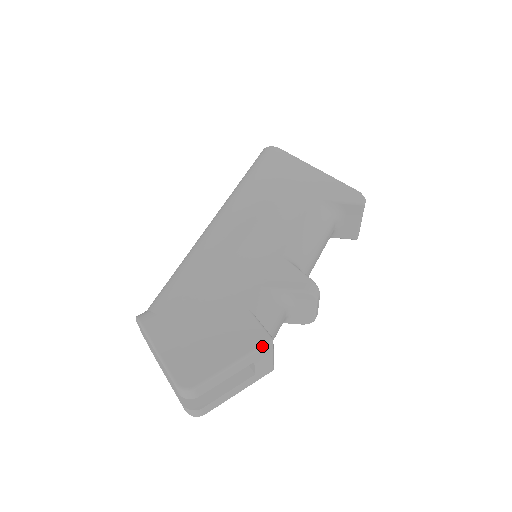
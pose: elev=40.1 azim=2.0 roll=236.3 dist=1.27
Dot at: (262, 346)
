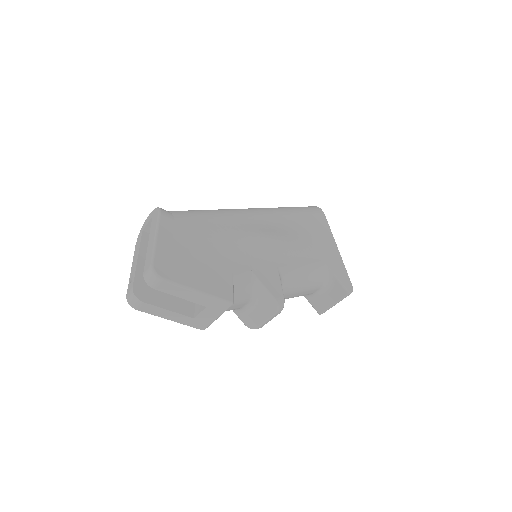
Dot at: (224, 300)
